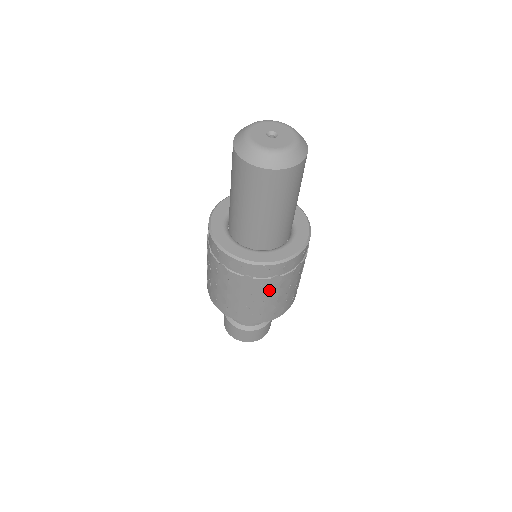
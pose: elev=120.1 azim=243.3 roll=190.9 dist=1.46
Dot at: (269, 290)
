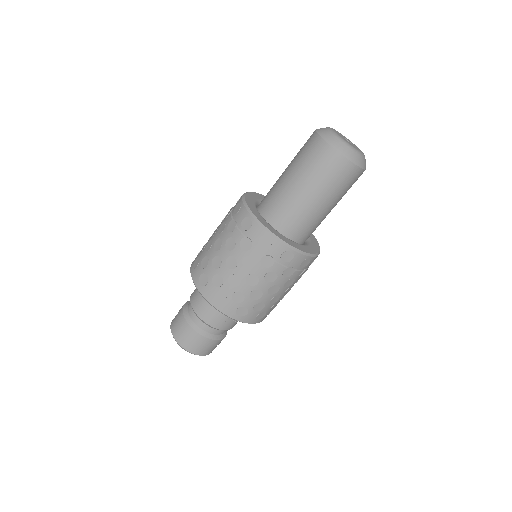
Dot at: (254, 270)
